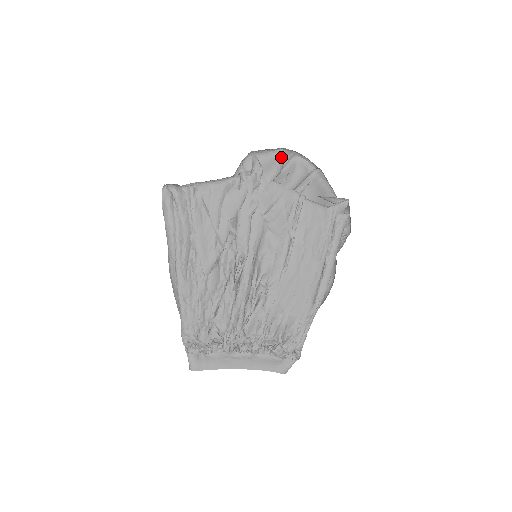
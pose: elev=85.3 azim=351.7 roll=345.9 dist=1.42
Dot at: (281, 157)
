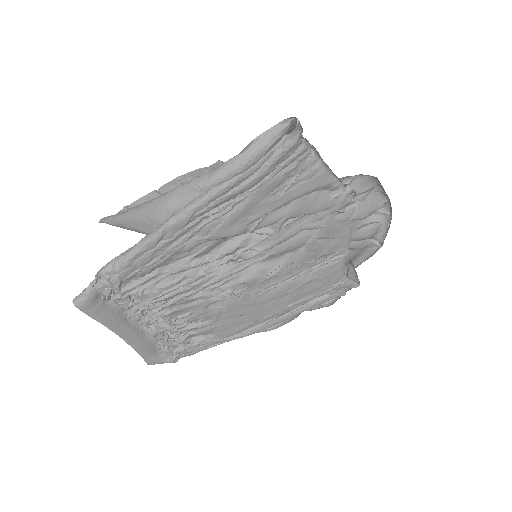
Dot at: (380, 206)
